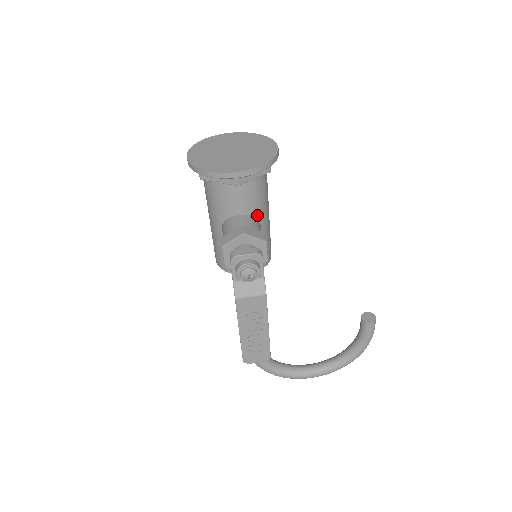
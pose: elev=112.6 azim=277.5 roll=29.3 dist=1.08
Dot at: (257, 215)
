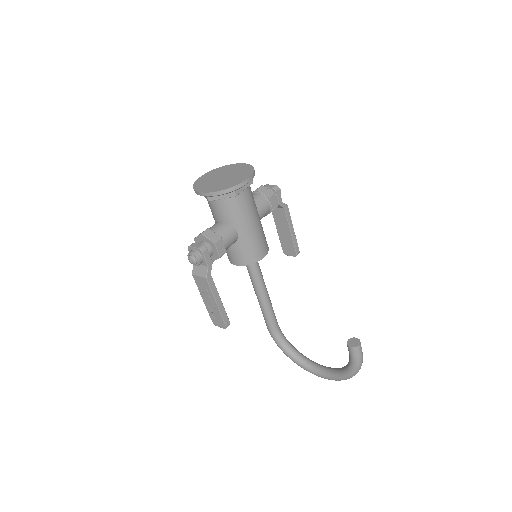
Dot at: (233, 225)
